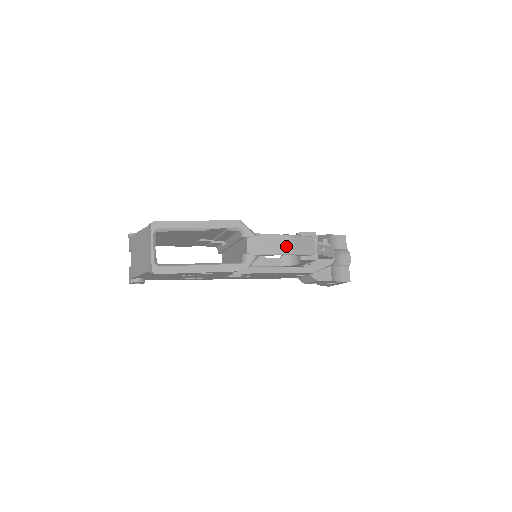
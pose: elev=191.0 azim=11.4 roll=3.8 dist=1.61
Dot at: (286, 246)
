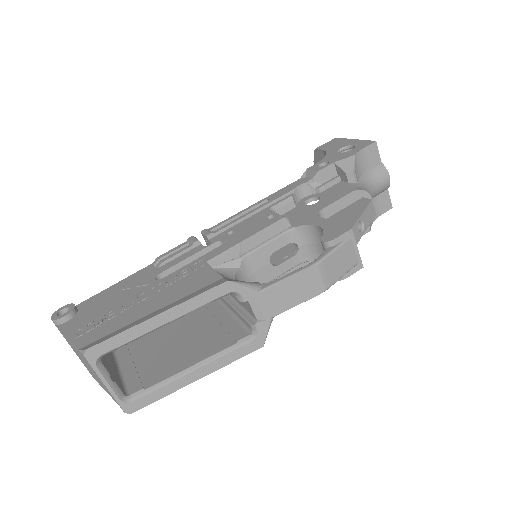
Dot at: (314, 284)
